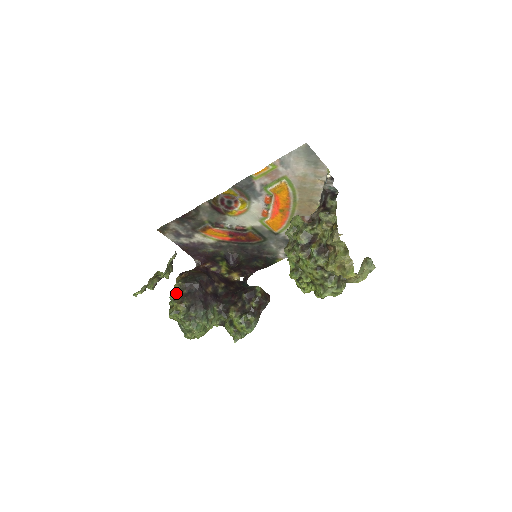
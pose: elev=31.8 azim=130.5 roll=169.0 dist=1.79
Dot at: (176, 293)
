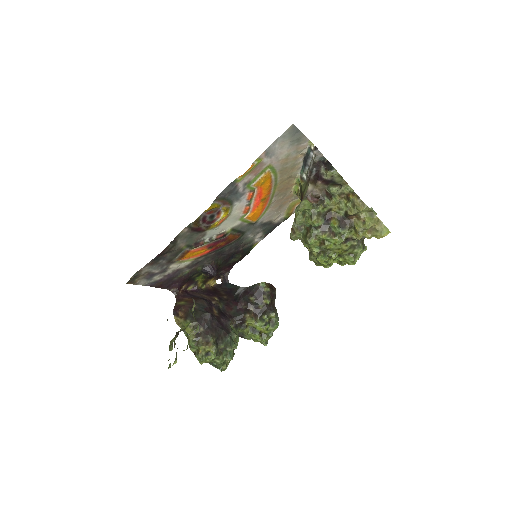
Dot at: (193, 336)
